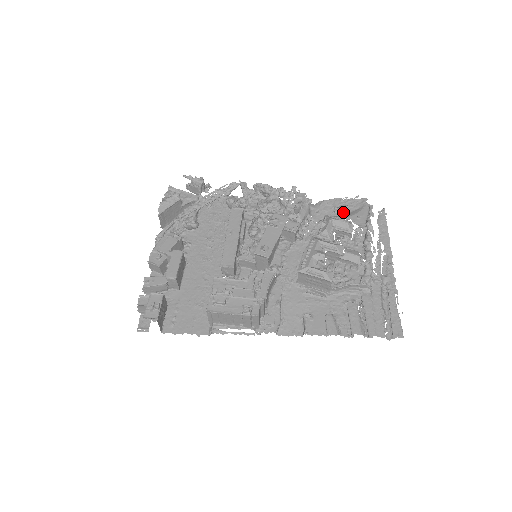
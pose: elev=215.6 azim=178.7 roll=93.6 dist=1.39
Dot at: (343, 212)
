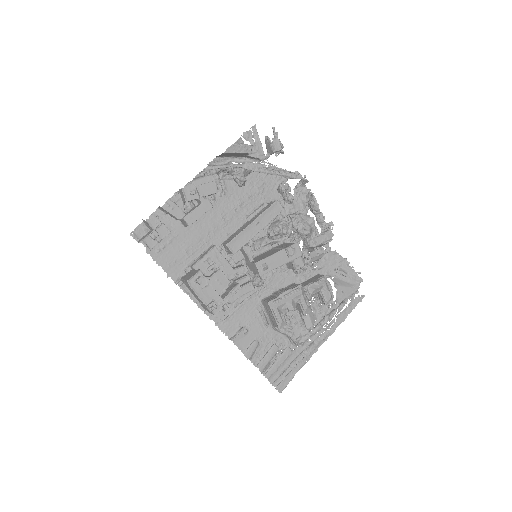
Dot at: (339, 276)
